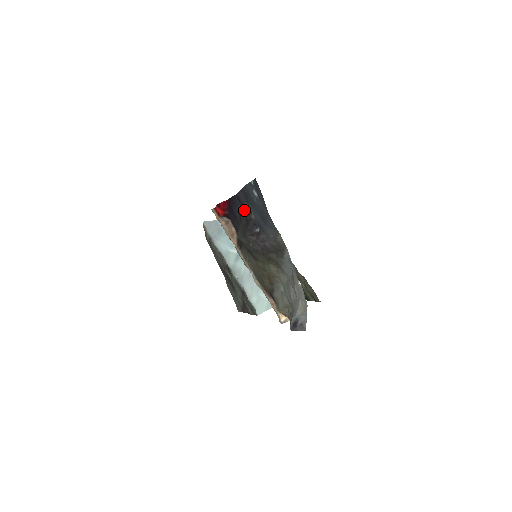
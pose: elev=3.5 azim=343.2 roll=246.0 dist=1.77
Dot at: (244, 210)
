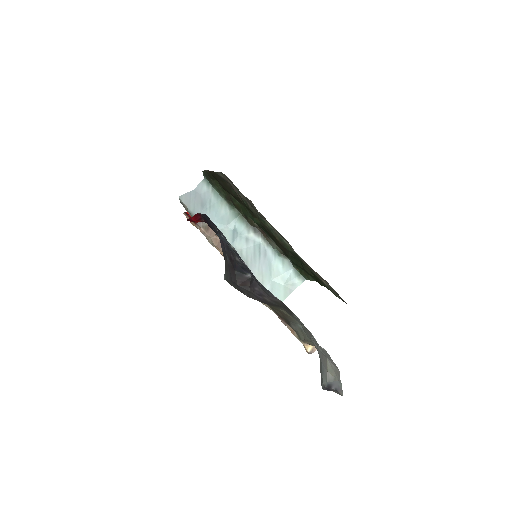
Dot at: (223, 243)
